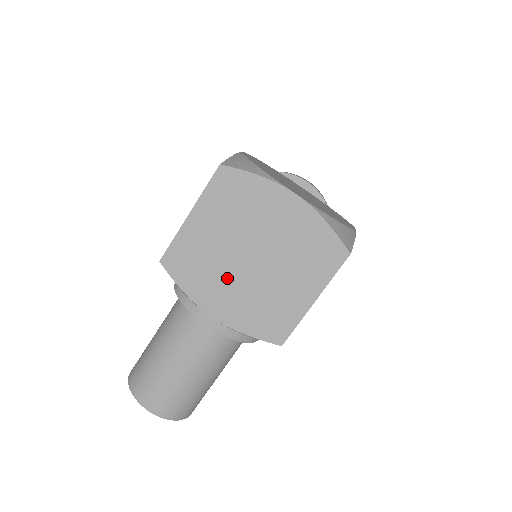
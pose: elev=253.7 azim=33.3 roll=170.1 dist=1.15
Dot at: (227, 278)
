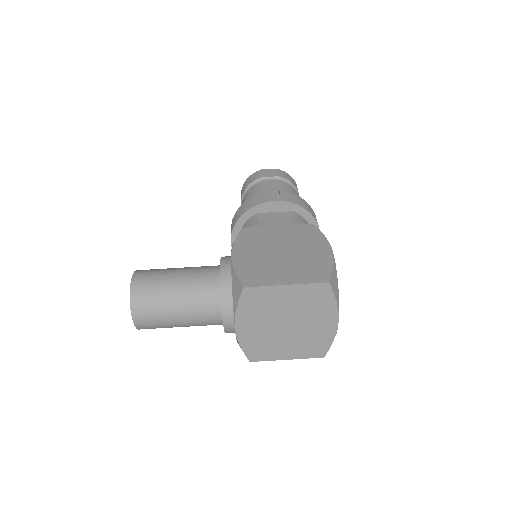
Dot at: (265, 322)
